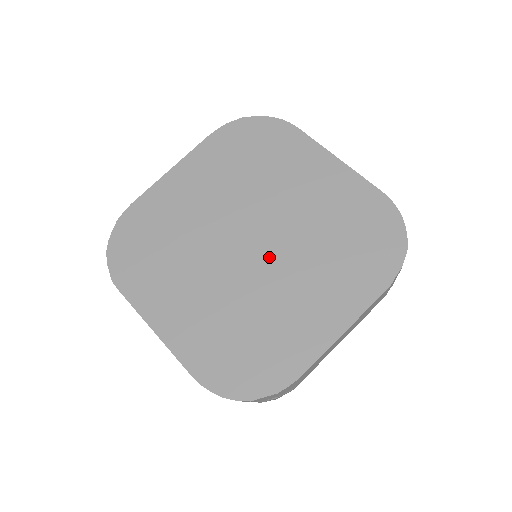
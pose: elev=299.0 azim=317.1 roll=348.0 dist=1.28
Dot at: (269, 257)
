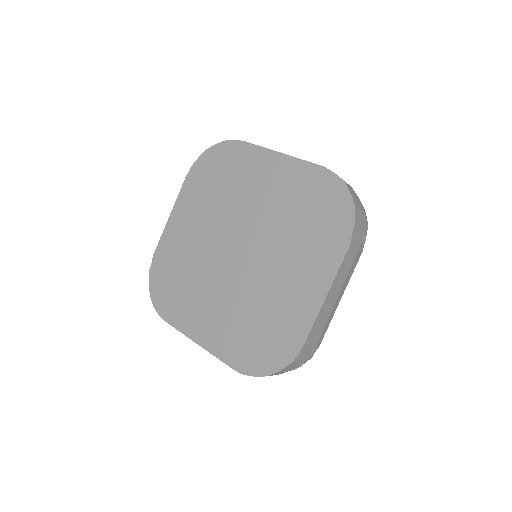
Dot at: (256, 258)
